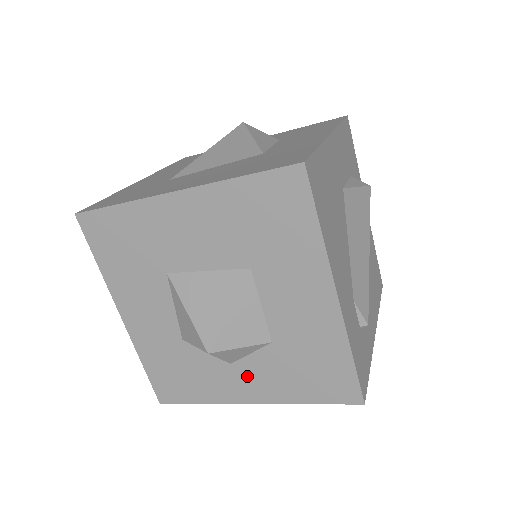
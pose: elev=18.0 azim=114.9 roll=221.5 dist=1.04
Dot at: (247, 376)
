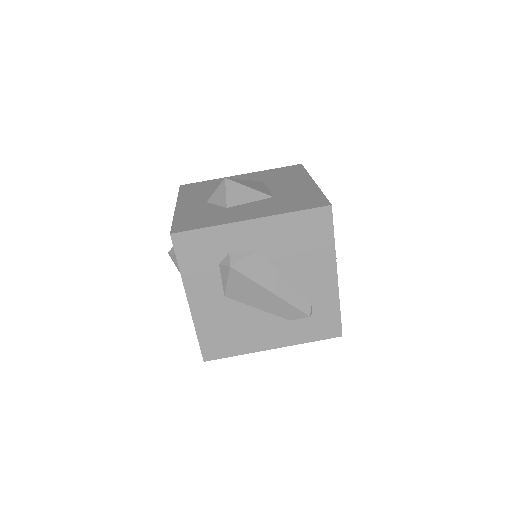
Dot at: occluded
